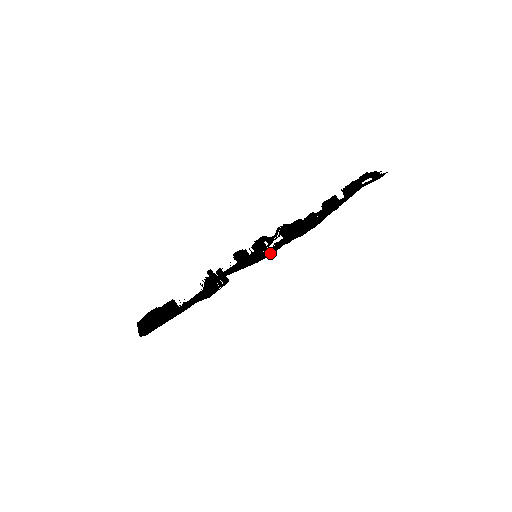
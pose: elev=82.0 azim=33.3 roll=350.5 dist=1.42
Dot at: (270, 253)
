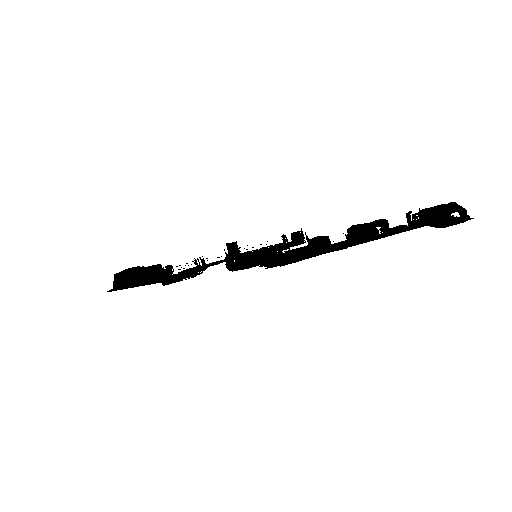
Dot at: (246, 266)
